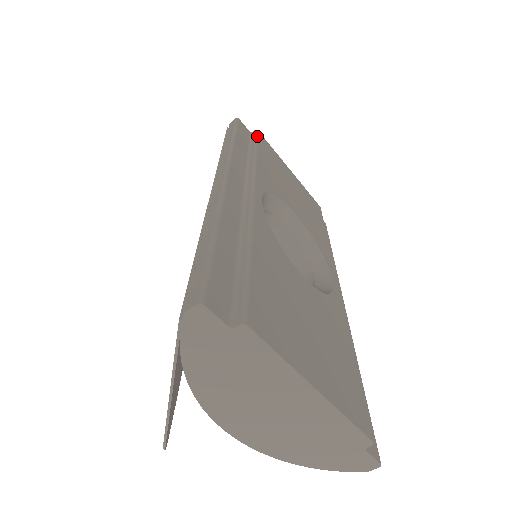
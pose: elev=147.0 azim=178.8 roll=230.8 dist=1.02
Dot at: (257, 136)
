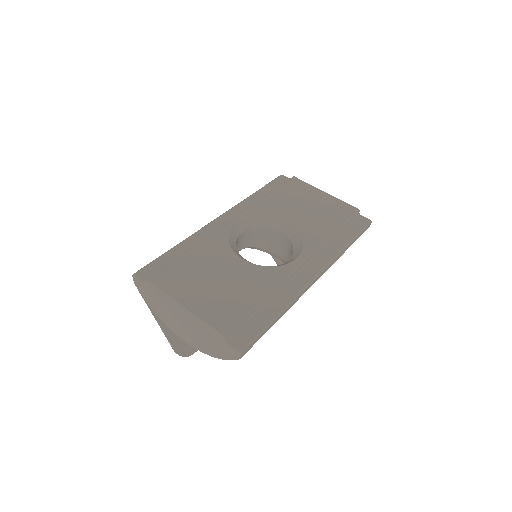
Dot at: (286, 181)
